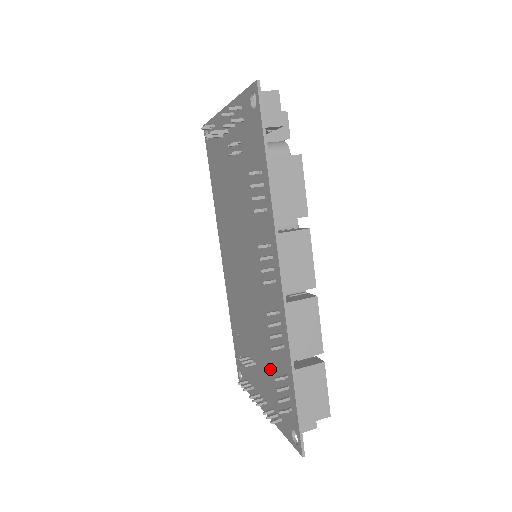
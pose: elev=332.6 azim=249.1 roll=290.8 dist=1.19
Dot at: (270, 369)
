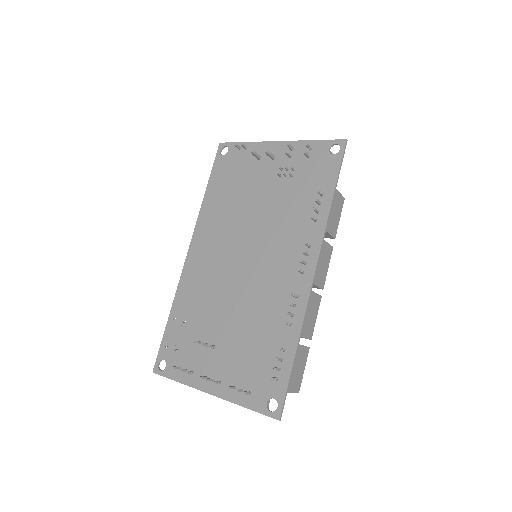
Dot at: (250, 348)
